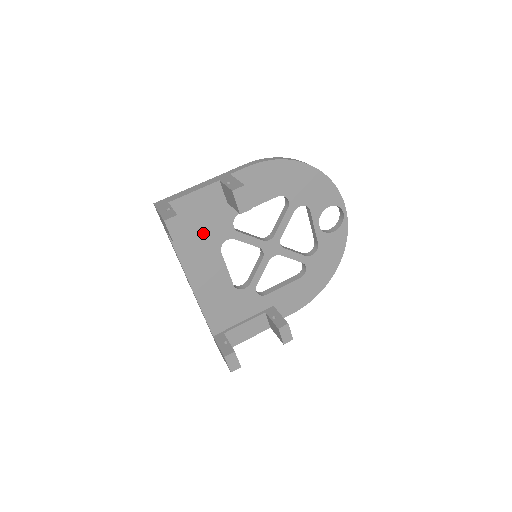
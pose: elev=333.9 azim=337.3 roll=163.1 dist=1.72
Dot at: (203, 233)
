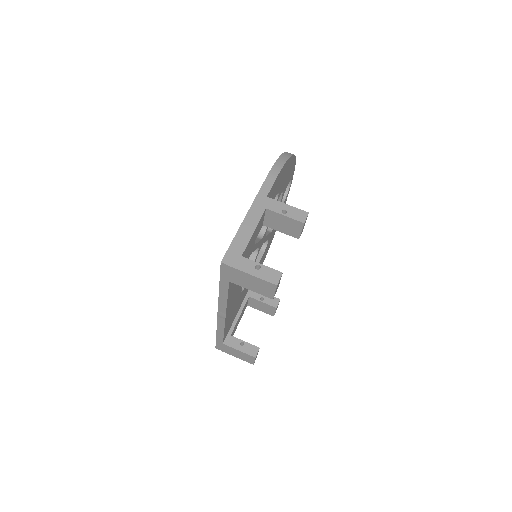
Dot at: occluded
